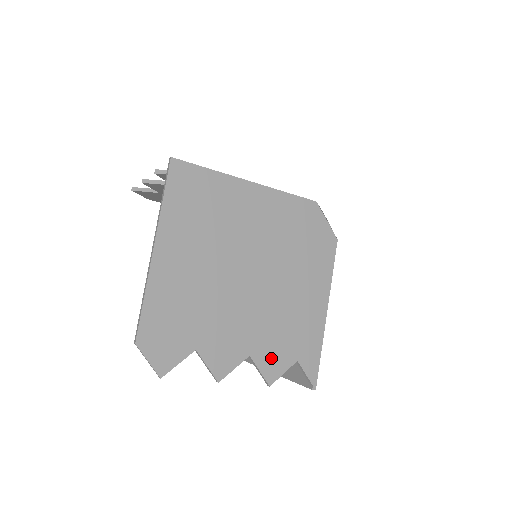
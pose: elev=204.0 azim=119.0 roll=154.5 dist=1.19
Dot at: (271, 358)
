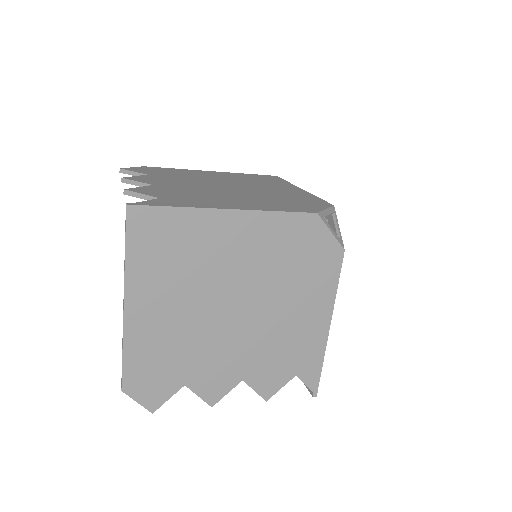
Dot at: (266, 378)
